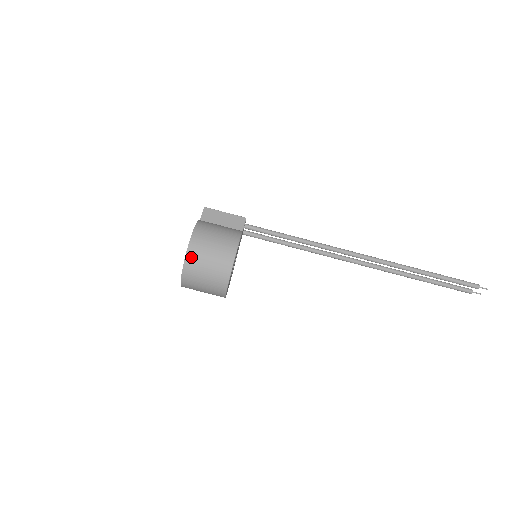
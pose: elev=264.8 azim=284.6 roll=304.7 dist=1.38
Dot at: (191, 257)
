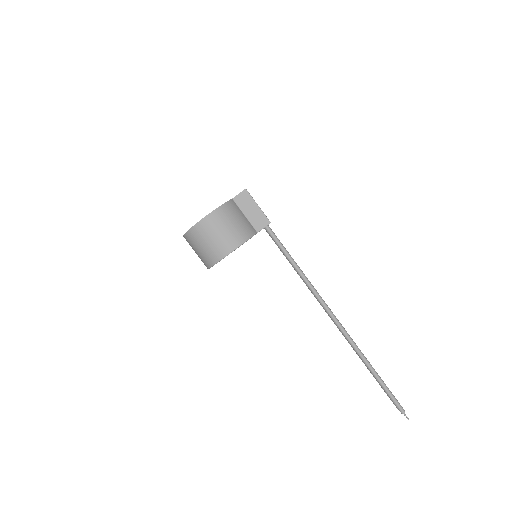
Dot at: (195, 231)
